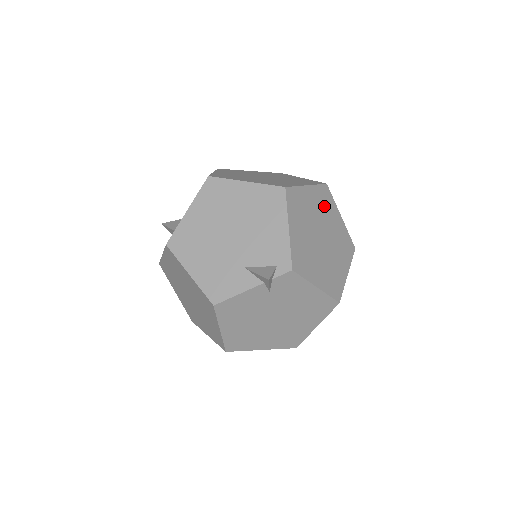
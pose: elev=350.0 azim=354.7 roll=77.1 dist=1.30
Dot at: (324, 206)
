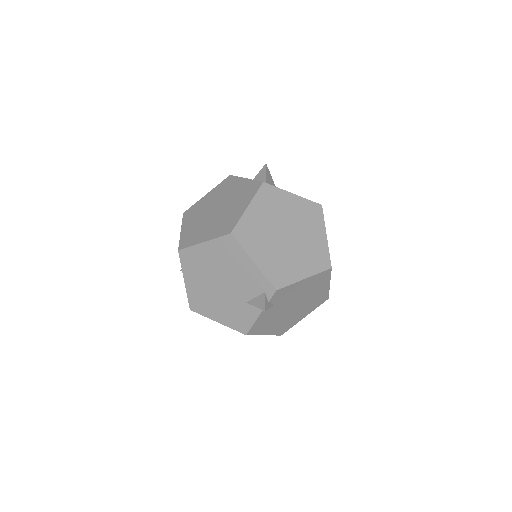
Dot at: (272, 205)
